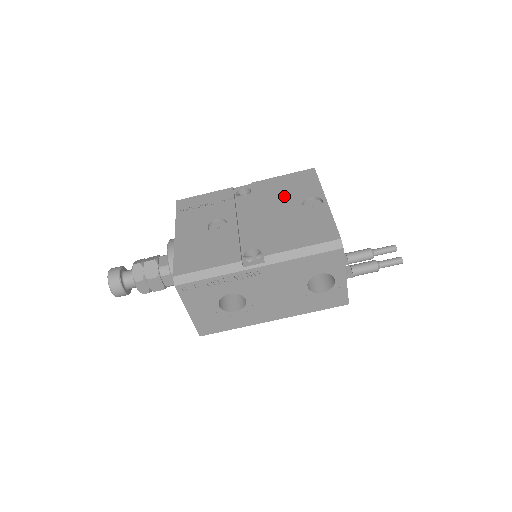
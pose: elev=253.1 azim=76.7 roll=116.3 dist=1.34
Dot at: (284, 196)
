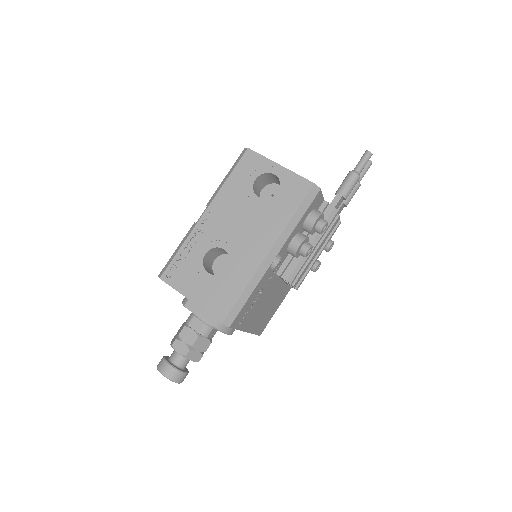
Dot at: occluded
